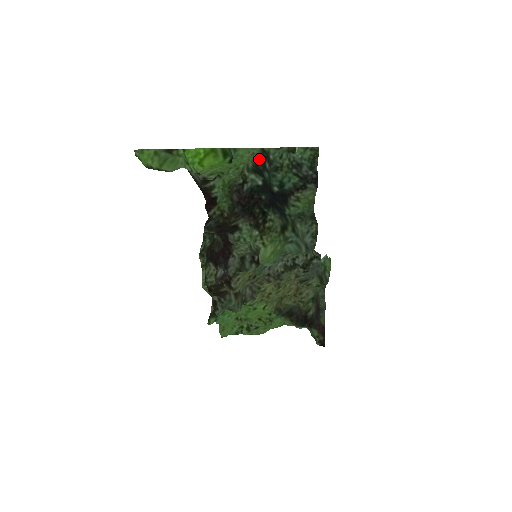
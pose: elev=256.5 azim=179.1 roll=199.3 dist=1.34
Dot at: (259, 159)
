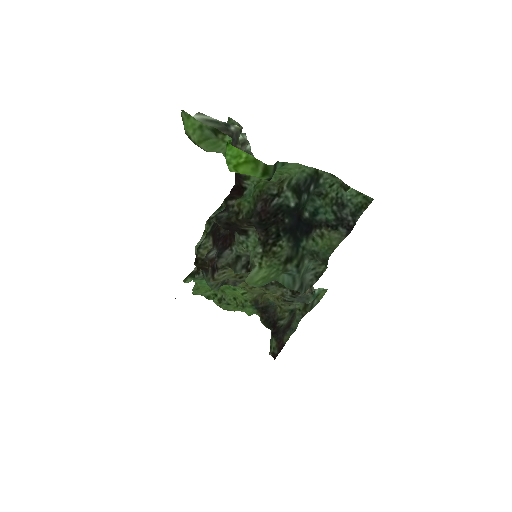
Dot at: (306, 179)
